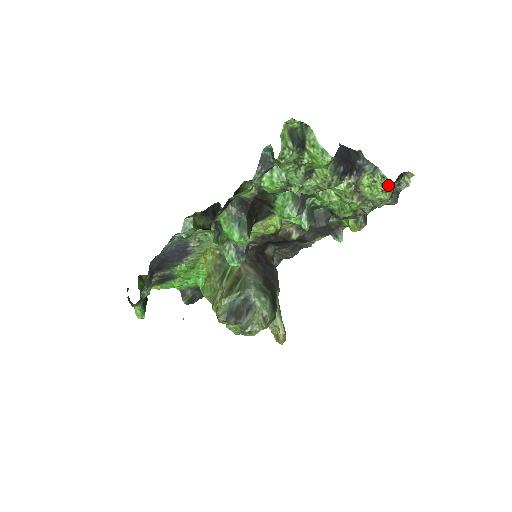
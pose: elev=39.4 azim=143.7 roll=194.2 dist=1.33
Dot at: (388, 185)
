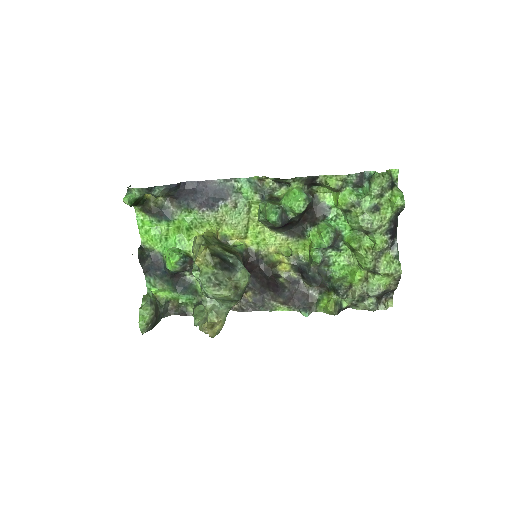
Dot at: (398, 273)
